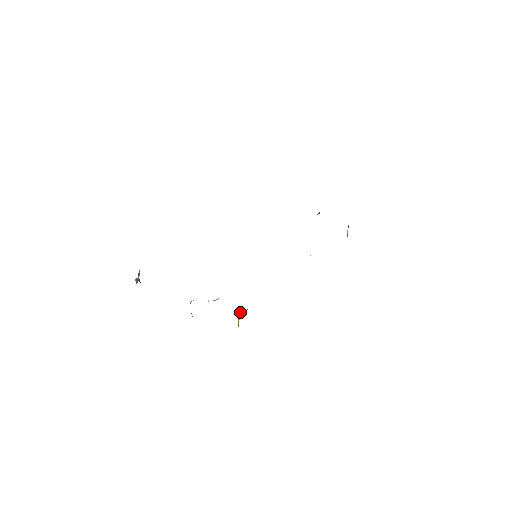
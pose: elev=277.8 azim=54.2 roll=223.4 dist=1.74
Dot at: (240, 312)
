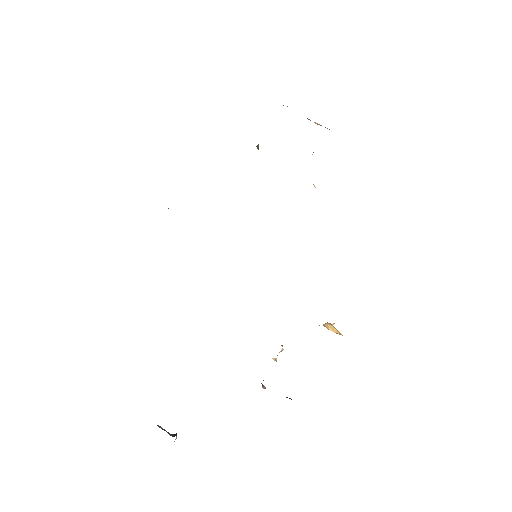
Dot at: (329, 325)
